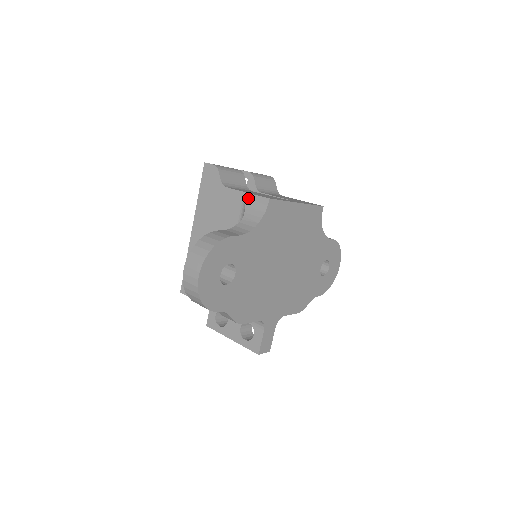
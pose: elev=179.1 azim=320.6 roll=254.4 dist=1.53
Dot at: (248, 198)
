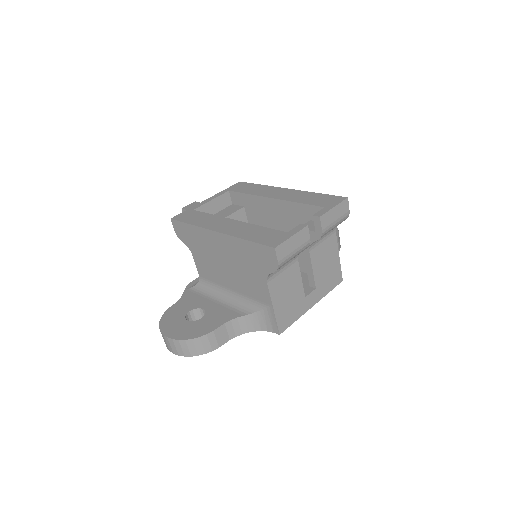
Dot at: (270, 311)
